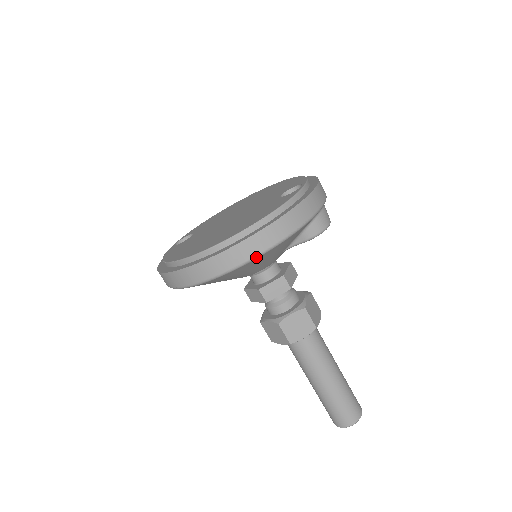
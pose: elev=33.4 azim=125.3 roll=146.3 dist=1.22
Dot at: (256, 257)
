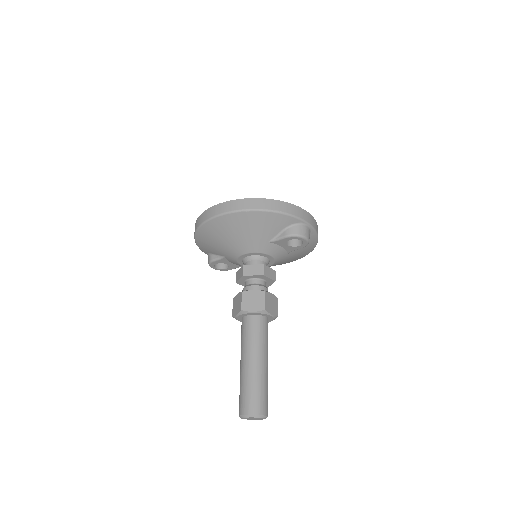
Dot at: (247, 210)
